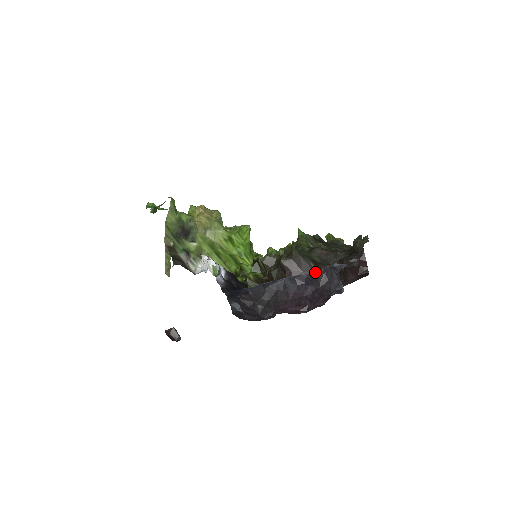
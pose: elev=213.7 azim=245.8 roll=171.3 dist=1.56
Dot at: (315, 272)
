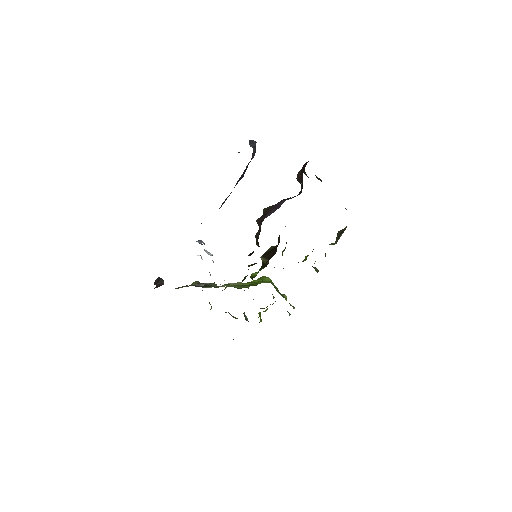
Dot at: occluded
